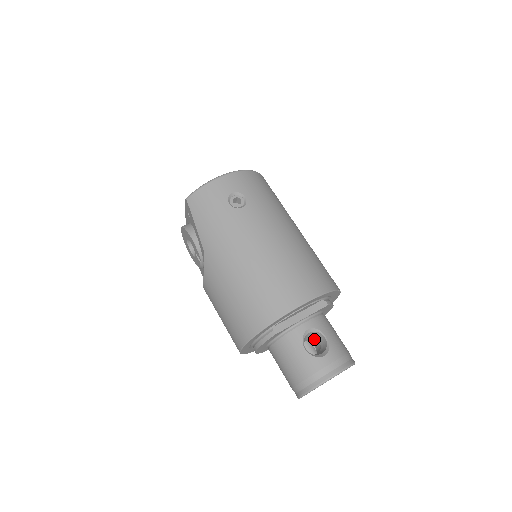
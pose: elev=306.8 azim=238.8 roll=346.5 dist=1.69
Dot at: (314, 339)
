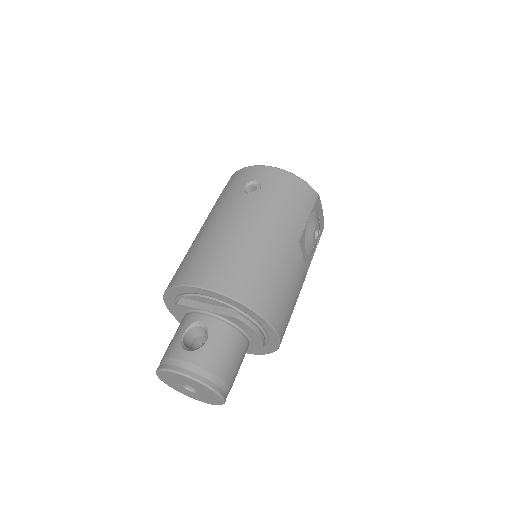
Dot at: occluded
